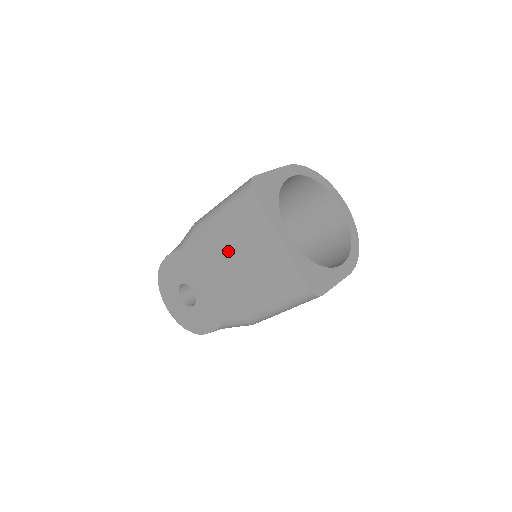
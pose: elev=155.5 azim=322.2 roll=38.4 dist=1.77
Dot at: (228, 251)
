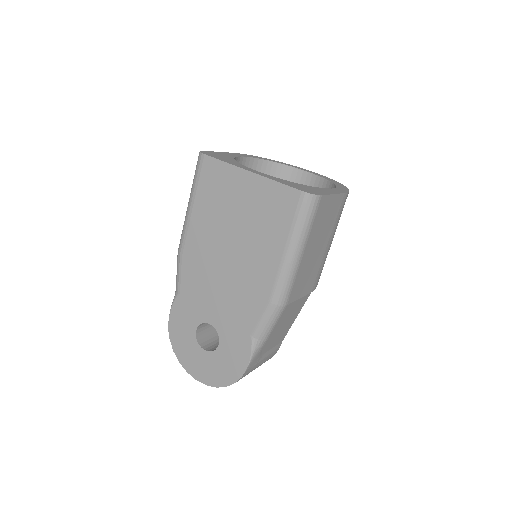
Dot at: (216, 238)
